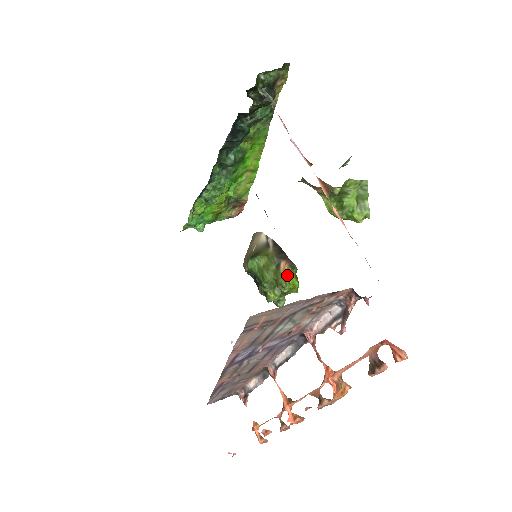
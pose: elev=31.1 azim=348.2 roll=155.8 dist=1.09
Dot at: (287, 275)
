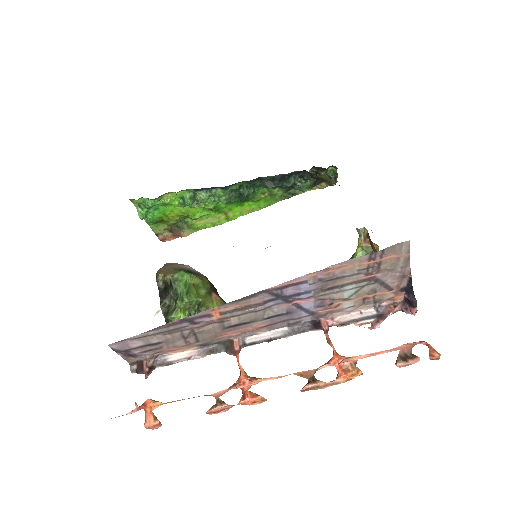
Dot at: (220, 303)
